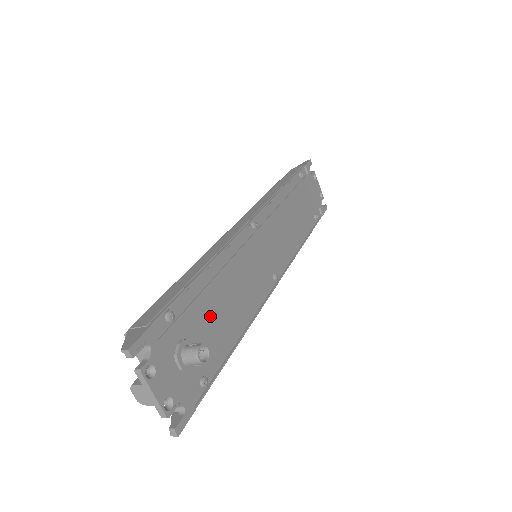
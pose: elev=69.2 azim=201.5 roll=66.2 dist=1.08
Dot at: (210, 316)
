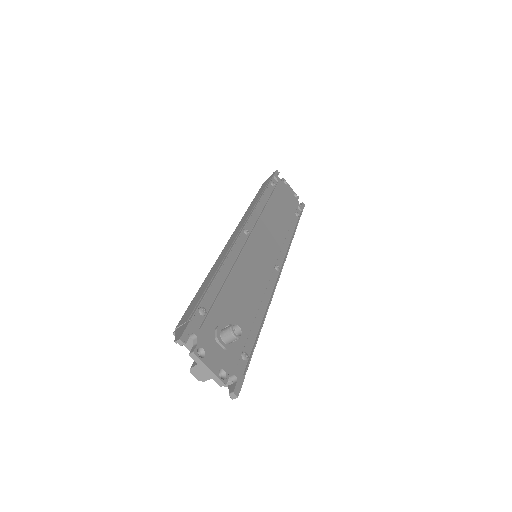
Dot at: (233, 306)
